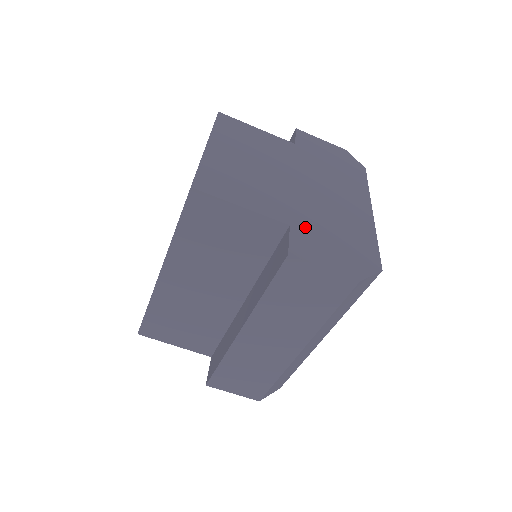
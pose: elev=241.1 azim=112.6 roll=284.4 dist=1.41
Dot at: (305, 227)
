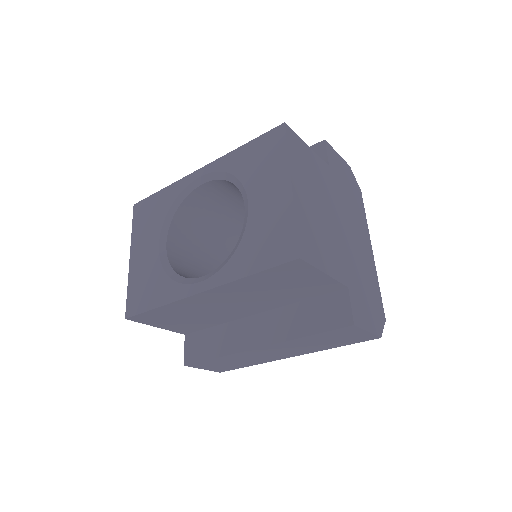
Dot at: (354, 286)
